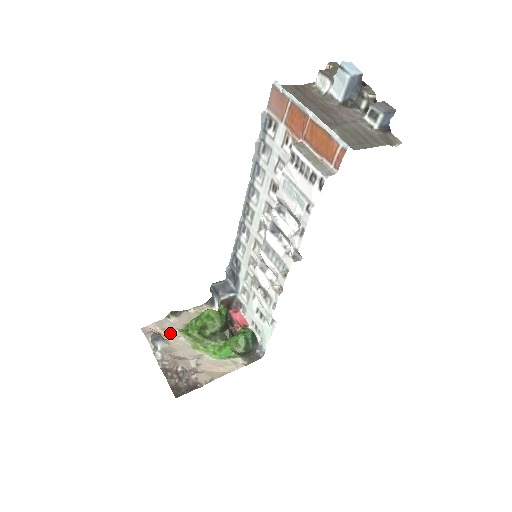
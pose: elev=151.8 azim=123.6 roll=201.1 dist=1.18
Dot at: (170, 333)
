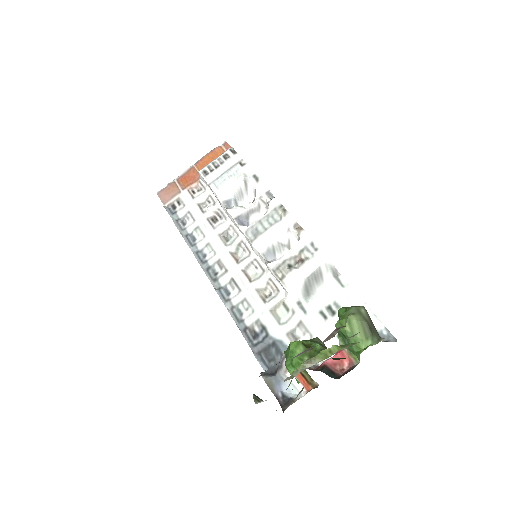
Dot at: occluded
